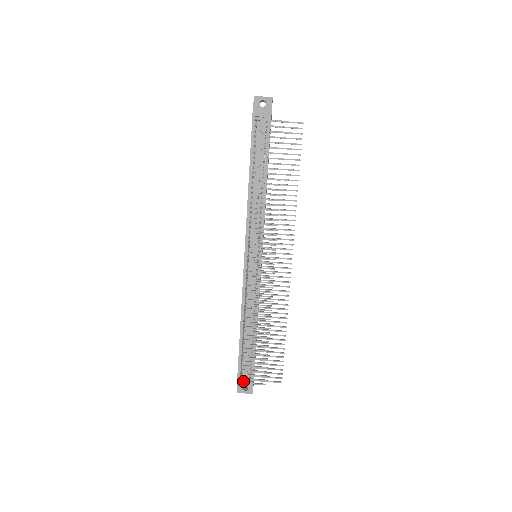
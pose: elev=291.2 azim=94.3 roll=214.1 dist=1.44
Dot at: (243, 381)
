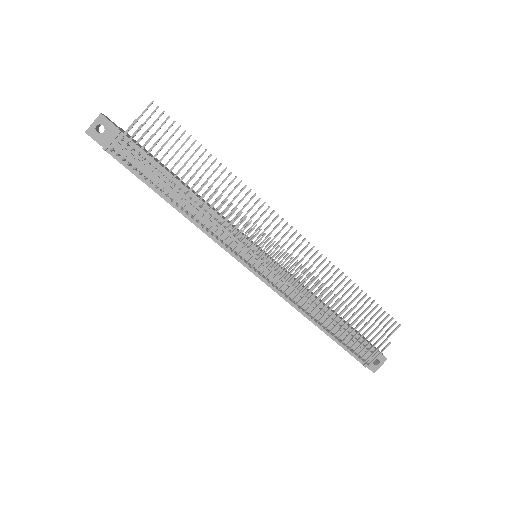
Dot at: (368, 360)
